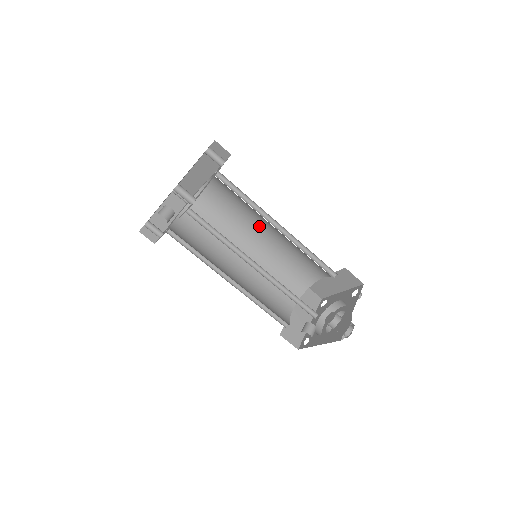
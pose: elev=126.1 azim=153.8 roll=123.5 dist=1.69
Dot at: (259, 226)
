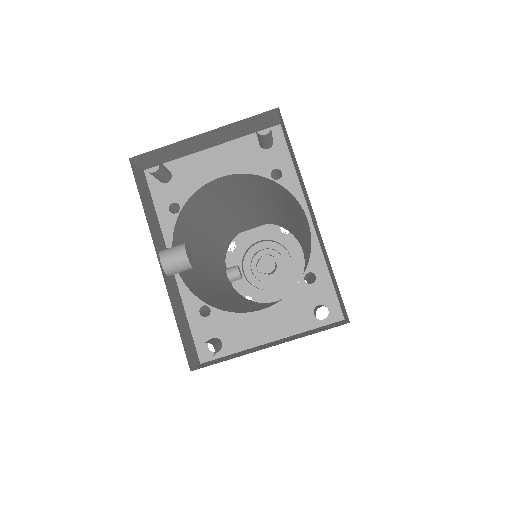
Dot at: occluded
